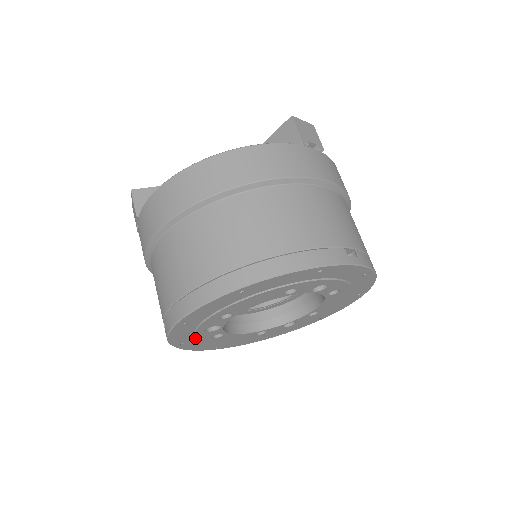
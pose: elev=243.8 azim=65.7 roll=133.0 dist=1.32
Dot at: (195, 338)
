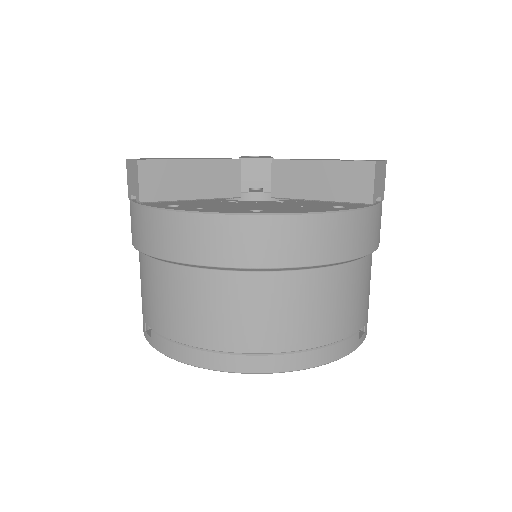
Dot at: occluded
